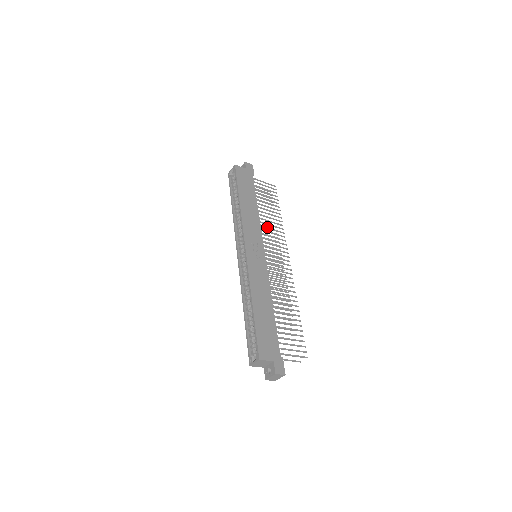
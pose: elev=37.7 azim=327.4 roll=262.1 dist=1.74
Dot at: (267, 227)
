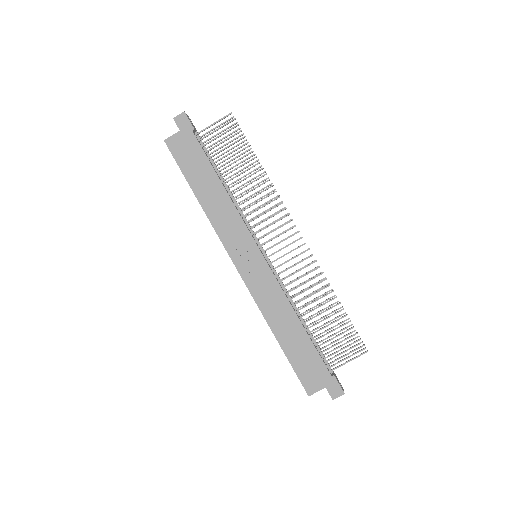
Dot at: (249, 204)
